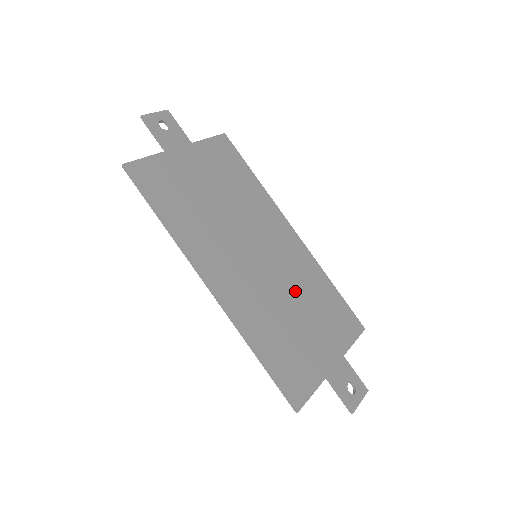
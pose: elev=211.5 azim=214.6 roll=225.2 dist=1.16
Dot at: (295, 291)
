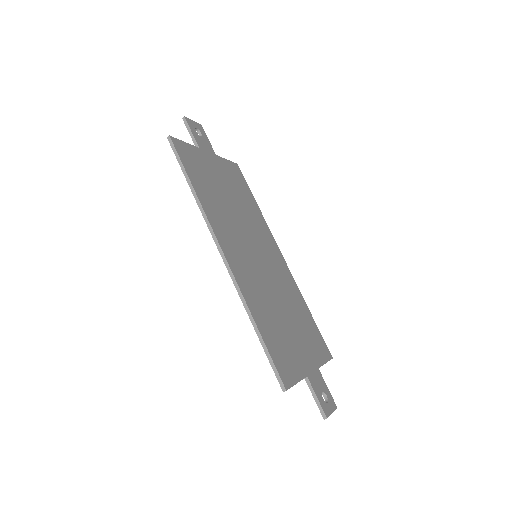
Dot at: (283, 298)
